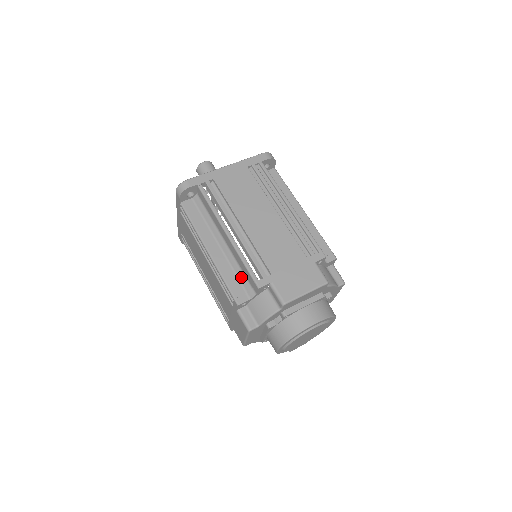
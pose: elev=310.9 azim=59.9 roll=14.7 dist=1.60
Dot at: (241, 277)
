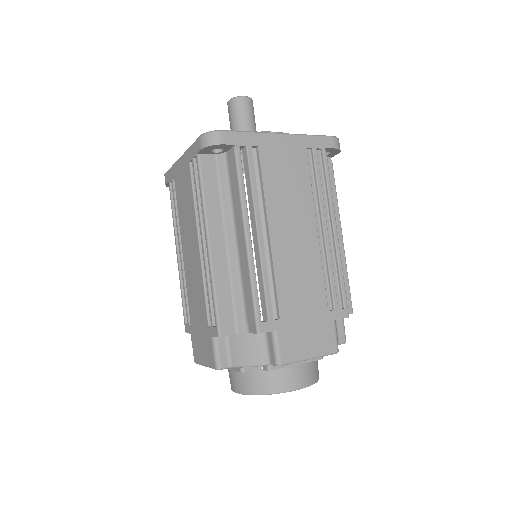
Dot at: (238, 300)
